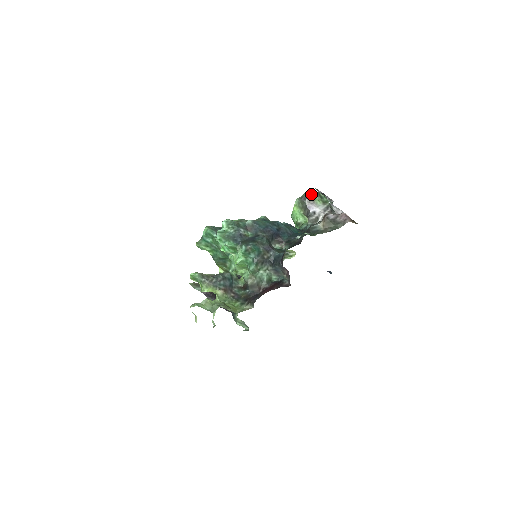
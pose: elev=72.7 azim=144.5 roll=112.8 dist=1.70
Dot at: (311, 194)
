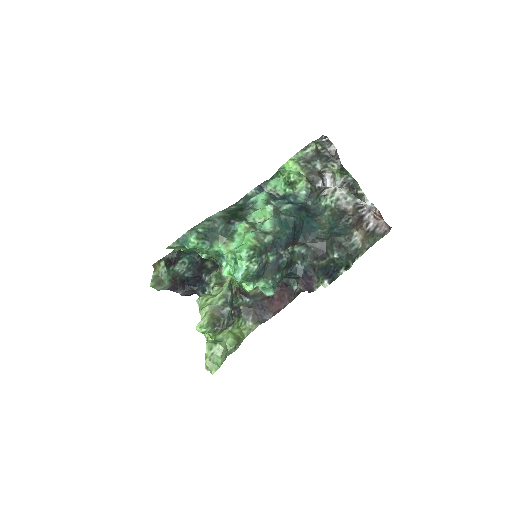
Dot at: occluded
